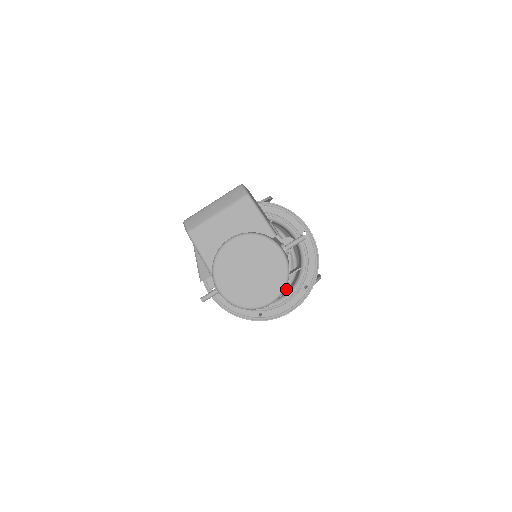
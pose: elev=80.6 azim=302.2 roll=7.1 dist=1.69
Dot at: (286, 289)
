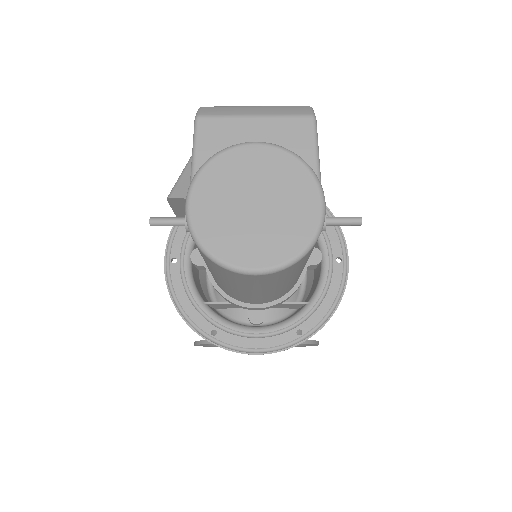
Dot at: (268, 324)
